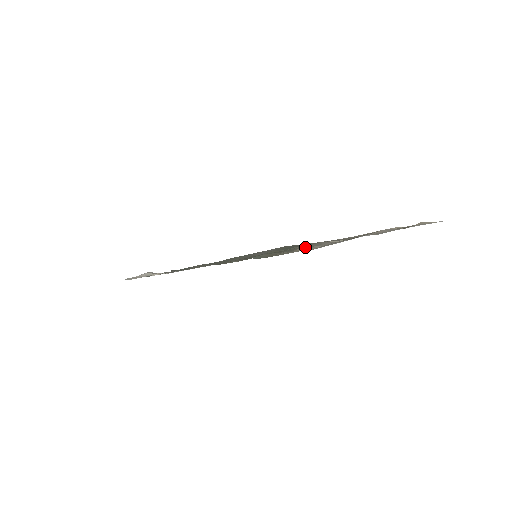
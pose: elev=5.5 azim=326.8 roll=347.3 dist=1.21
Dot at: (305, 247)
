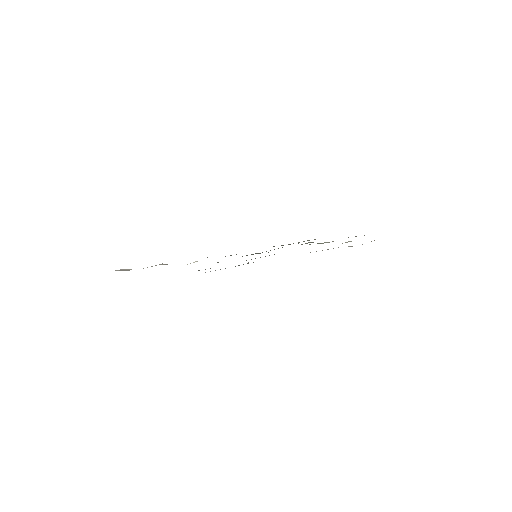
Dot at: occluded
